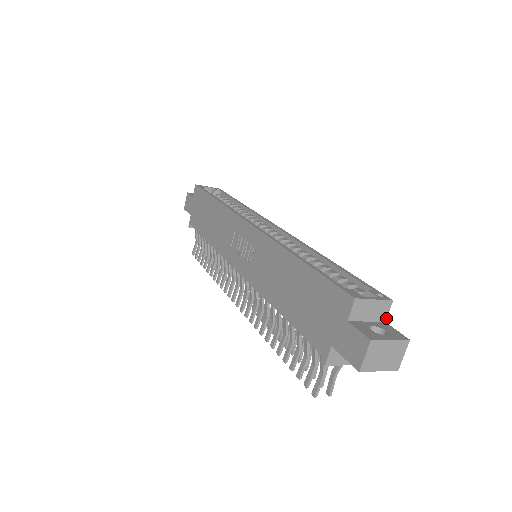
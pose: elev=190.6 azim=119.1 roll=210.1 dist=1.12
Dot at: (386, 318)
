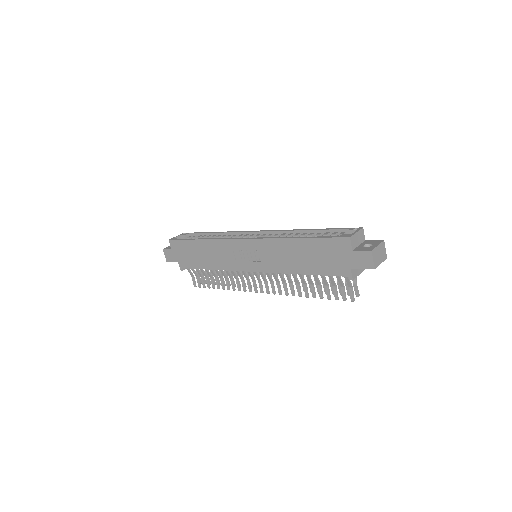
Dot at: occluded
